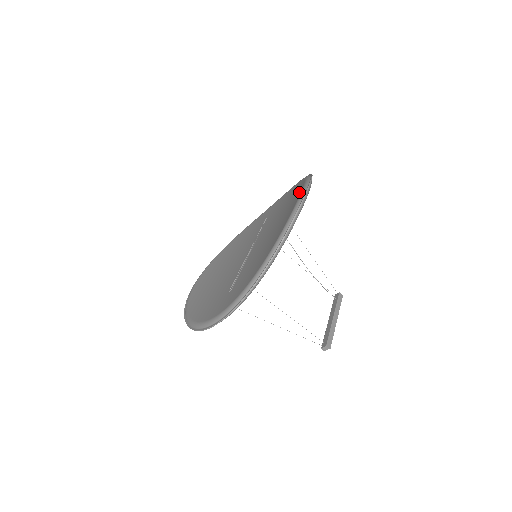
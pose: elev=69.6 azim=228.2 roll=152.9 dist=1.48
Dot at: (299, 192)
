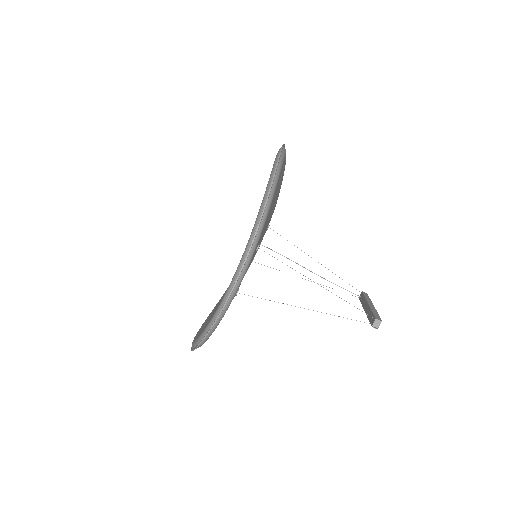
Dot at: occluded
